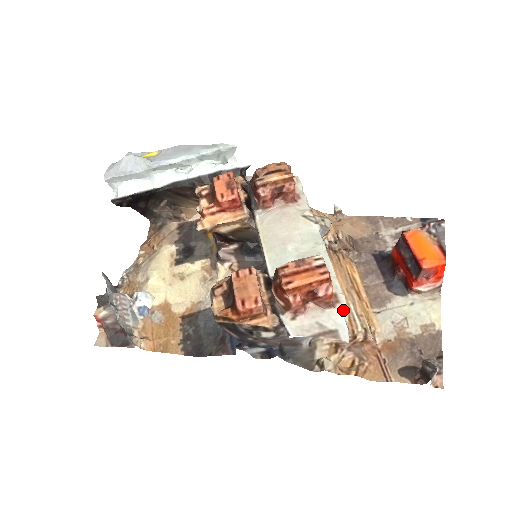
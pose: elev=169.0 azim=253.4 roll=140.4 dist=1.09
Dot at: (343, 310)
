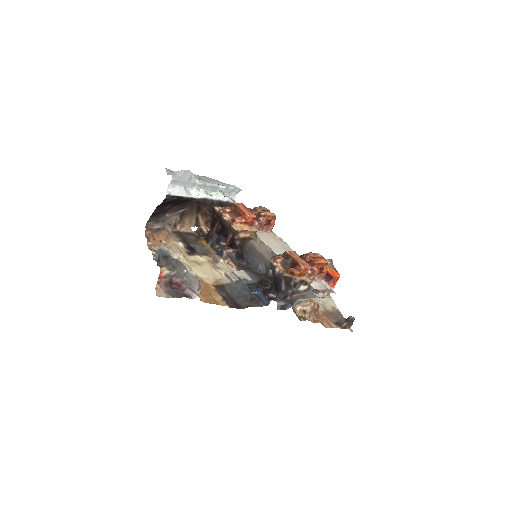
Dot at: (327, 283)
